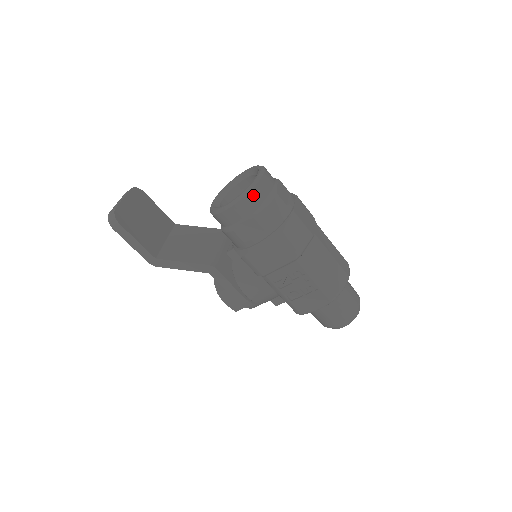
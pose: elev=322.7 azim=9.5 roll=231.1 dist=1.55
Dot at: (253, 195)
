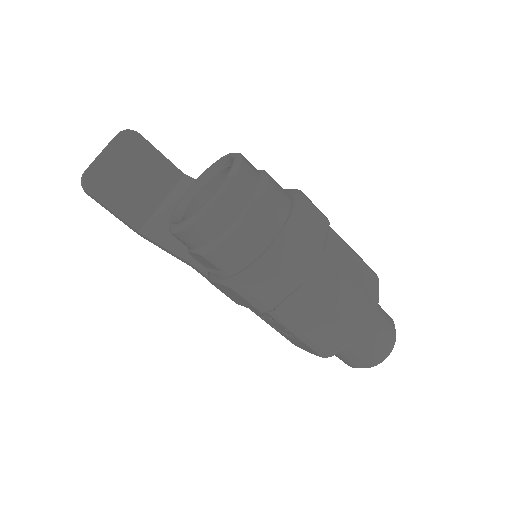
Dot at: (199, 228)
